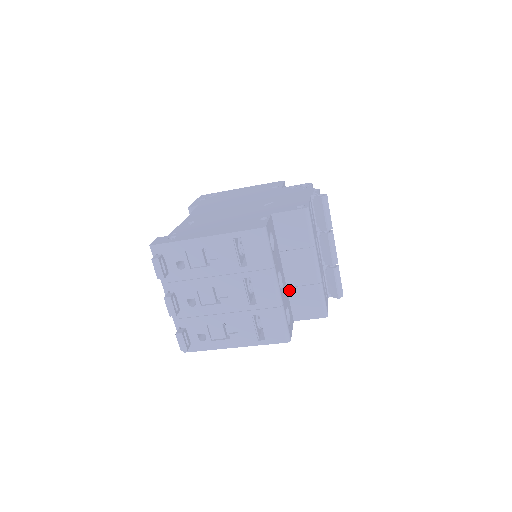
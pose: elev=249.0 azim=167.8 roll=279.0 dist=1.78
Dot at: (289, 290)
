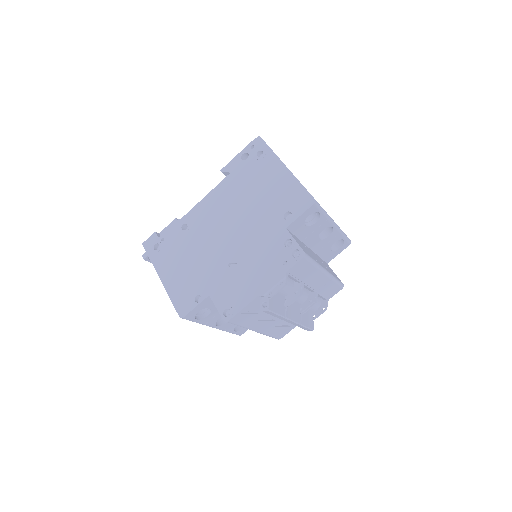
Dot at: occluded
